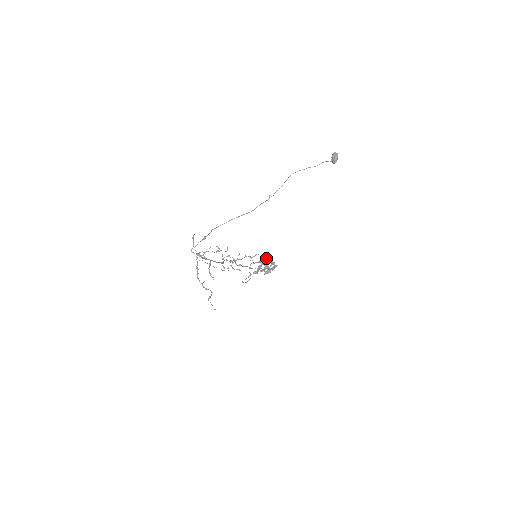
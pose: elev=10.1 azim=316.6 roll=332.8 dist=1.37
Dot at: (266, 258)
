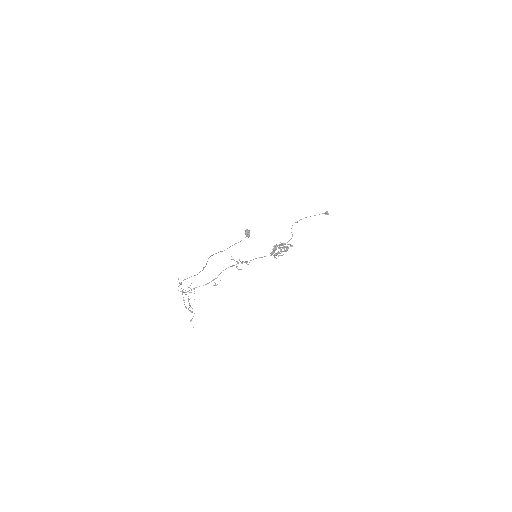
Dot at: (277, 245)
